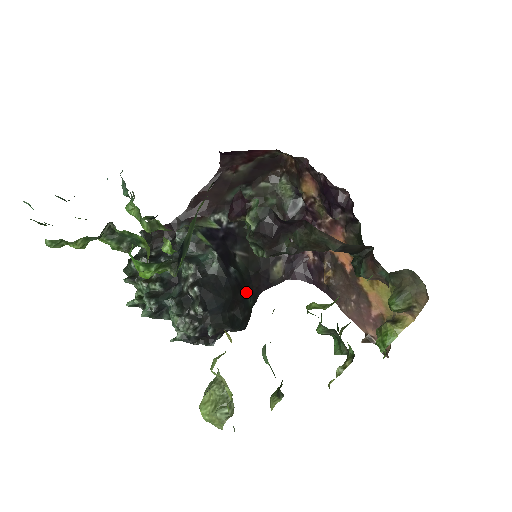
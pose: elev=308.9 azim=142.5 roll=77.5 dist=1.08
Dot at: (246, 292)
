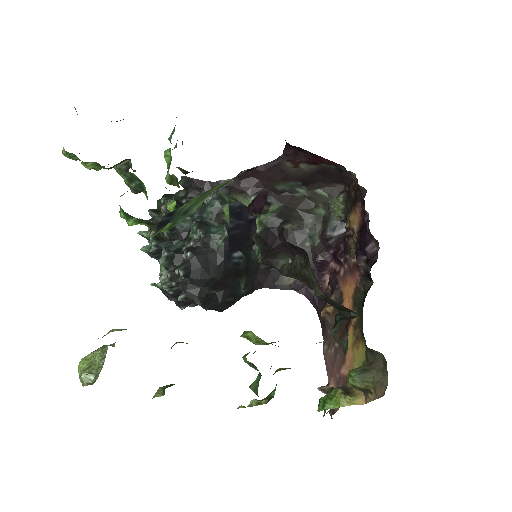
Dot at: (243, 280)
